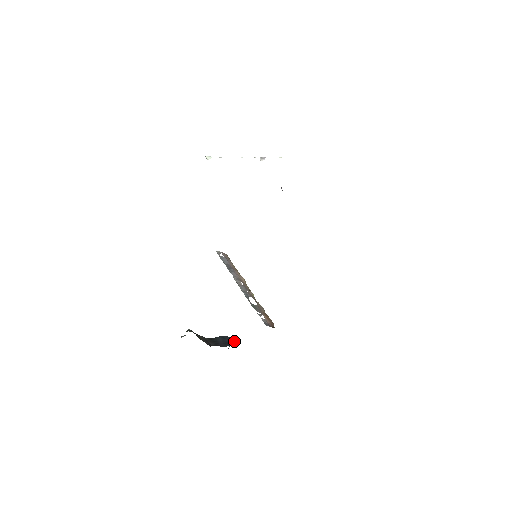
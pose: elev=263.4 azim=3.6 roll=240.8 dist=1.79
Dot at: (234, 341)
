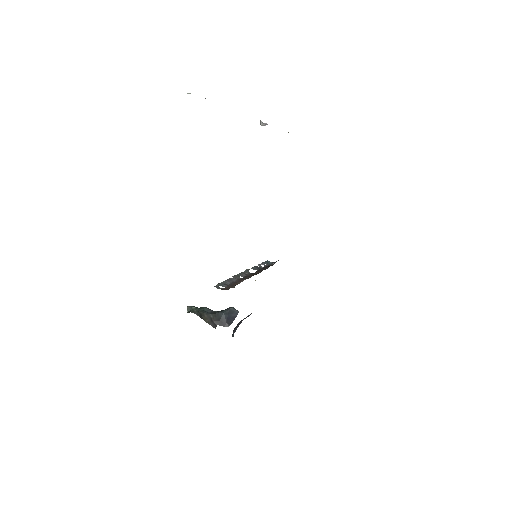
Dot at: (236, 313)
